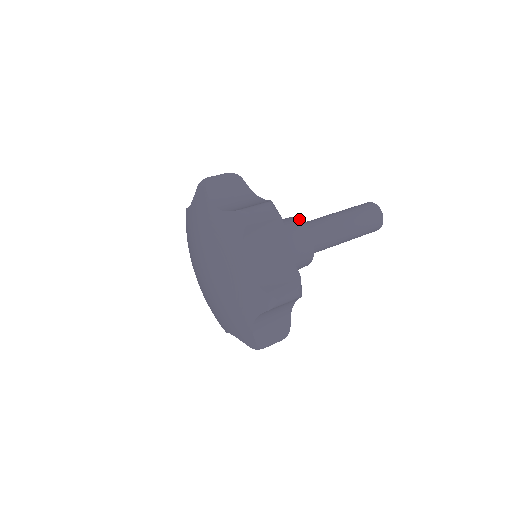
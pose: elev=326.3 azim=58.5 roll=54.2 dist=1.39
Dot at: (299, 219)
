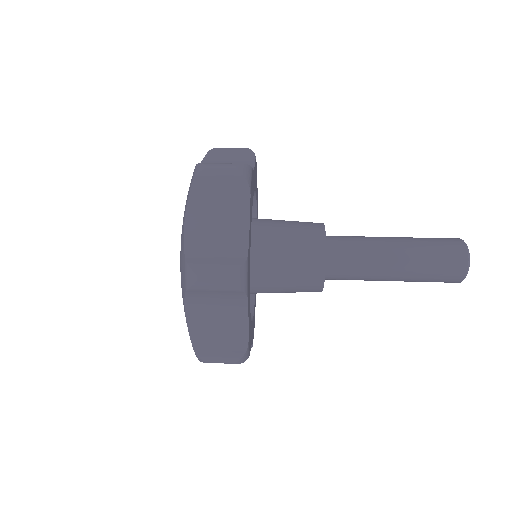
Dot at: (323, 224)
